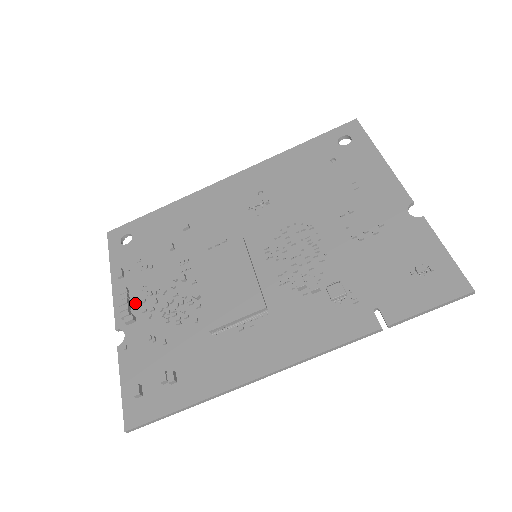
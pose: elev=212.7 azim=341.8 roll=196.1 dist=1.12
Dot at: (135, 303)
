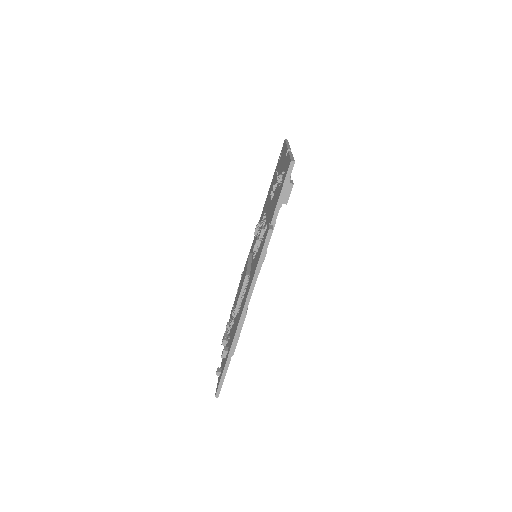
Dot at: occluded
